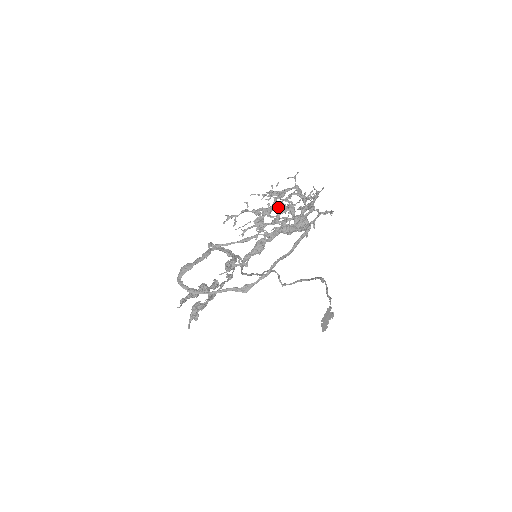
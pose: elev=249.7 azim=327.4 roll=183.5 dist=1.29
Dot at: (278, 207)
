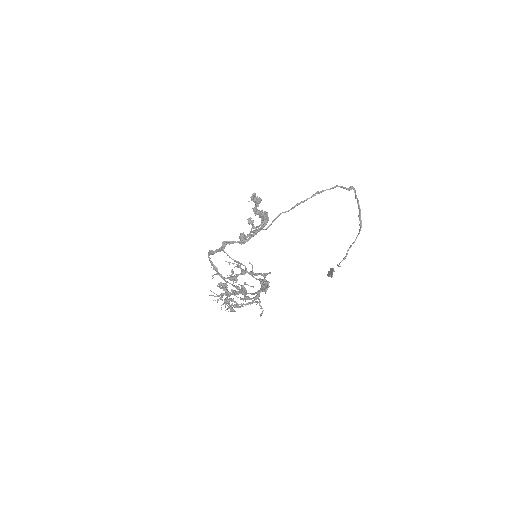
Dot at: (224, 301)
